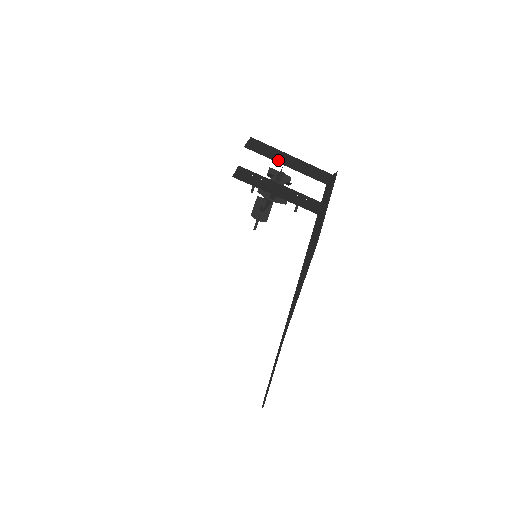
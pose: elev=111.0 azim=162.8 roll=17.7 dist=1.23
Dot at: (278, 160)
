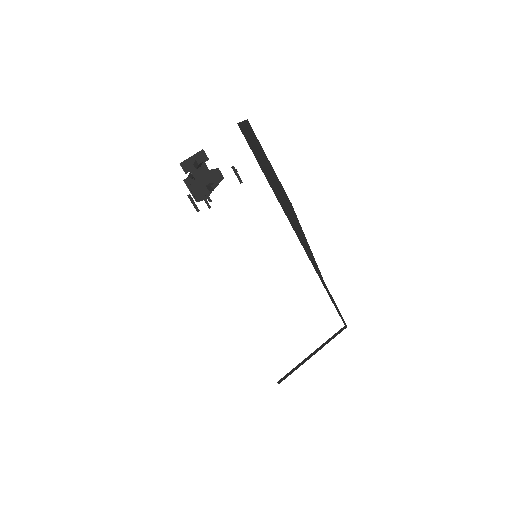
Dot at: occluded
